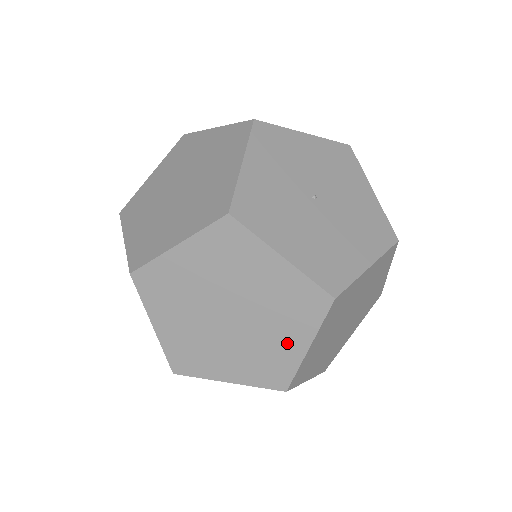
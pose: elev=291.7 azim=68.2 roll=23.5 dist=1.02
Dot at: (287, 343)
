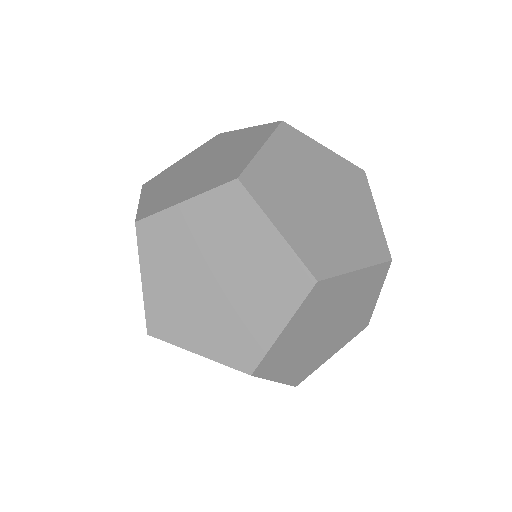
Dot at: (244, 154)
